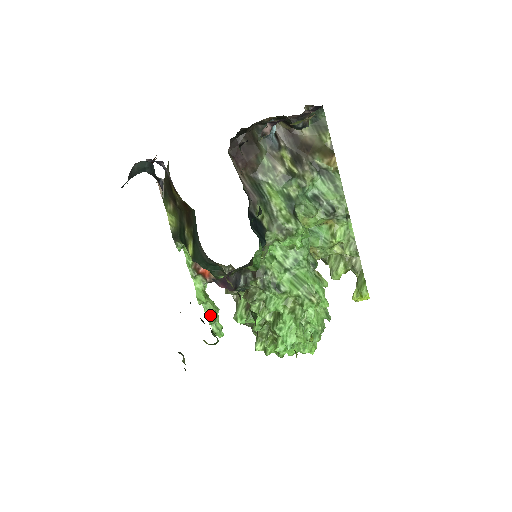
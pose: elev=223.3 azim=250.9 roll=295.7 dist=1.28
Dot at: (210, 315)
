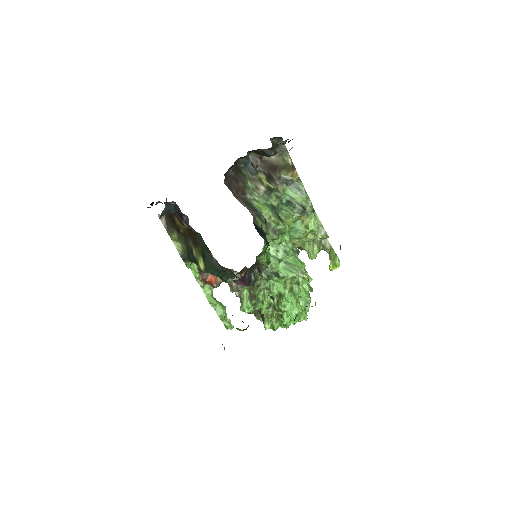
Dot at: (221, 313)
